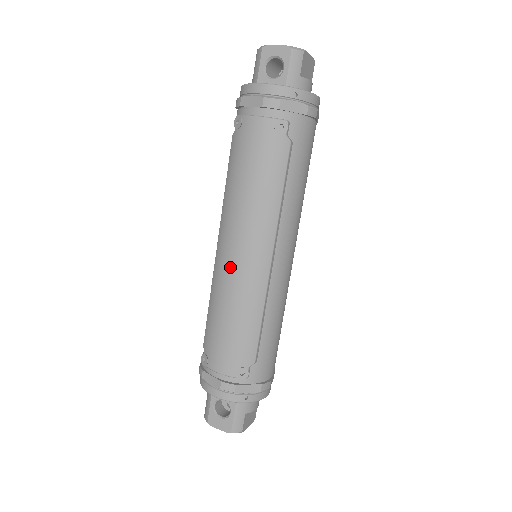
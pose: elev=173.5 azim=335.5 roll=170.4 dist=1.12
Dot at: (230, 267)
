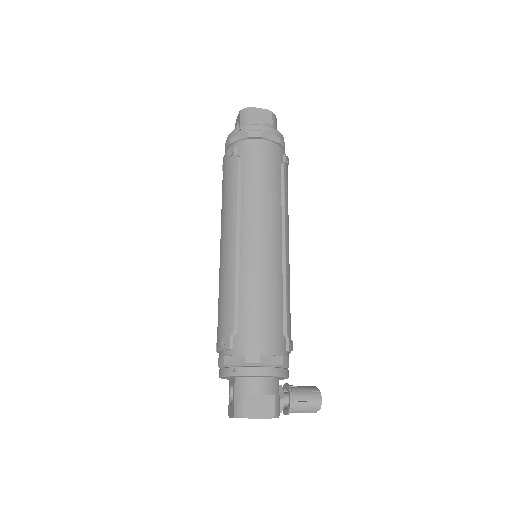
Dot at: (220, 260)
